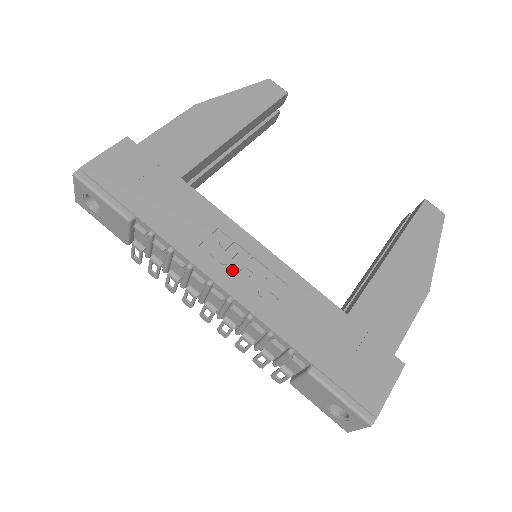
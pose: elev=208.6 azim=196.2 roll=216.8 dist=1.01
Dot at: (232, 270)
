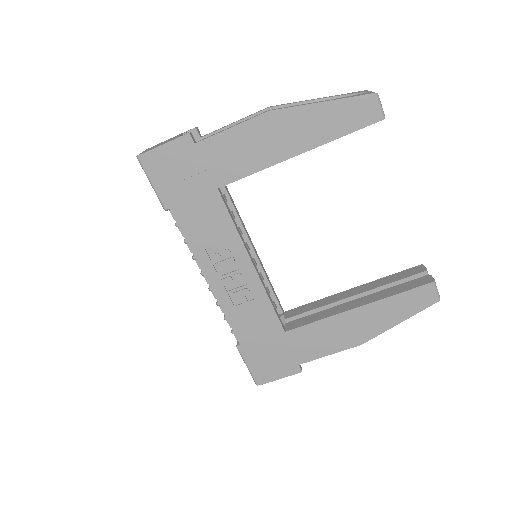
Dot at: (221, 273)
